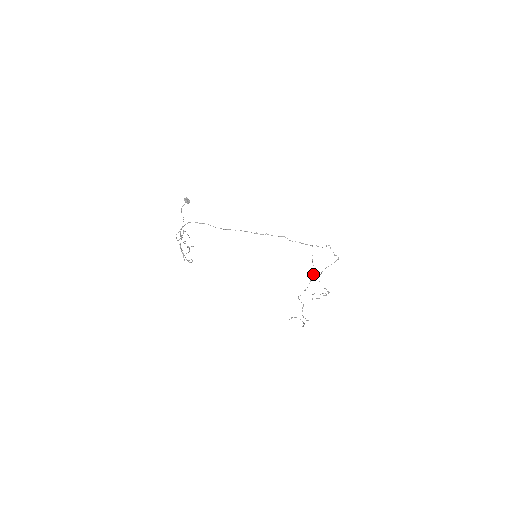
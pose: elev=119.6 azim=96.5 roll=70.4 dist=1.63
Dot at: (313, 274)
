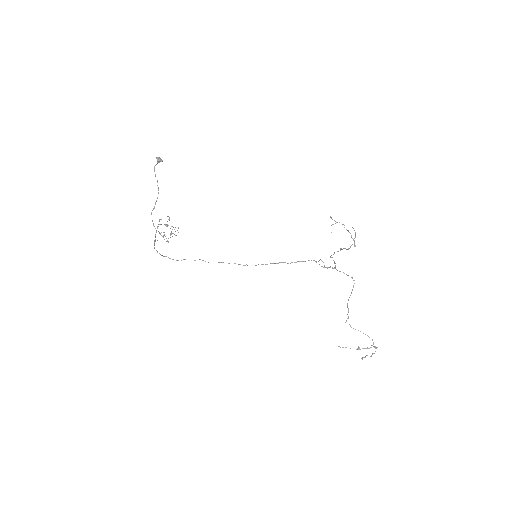
Dot at: occluded
